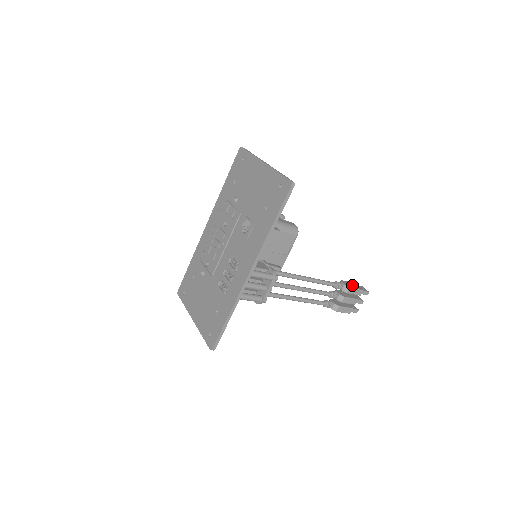
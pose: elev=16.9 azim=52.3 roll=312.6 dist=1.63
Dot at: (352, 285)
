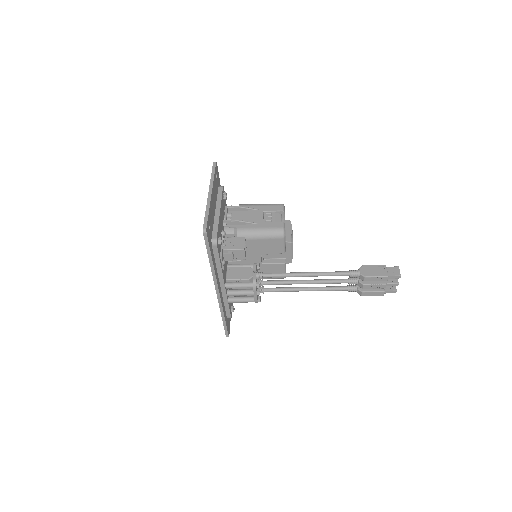
Dot at: (375, 271)
